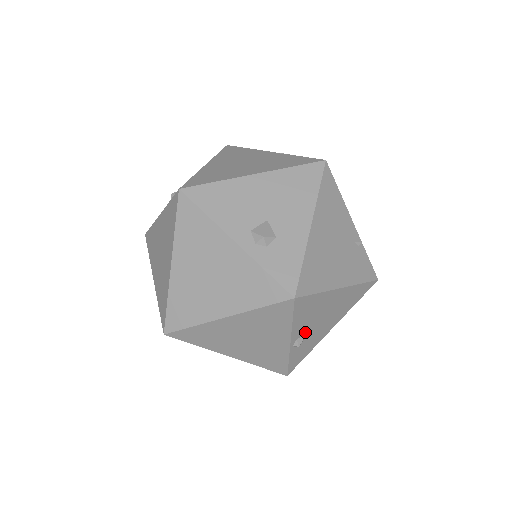
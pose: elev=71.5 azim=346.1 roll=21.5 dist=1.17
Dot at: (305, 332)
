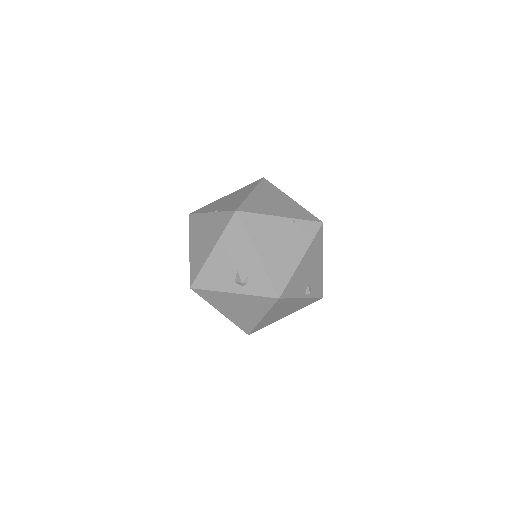
Dot at: (306, 287)
